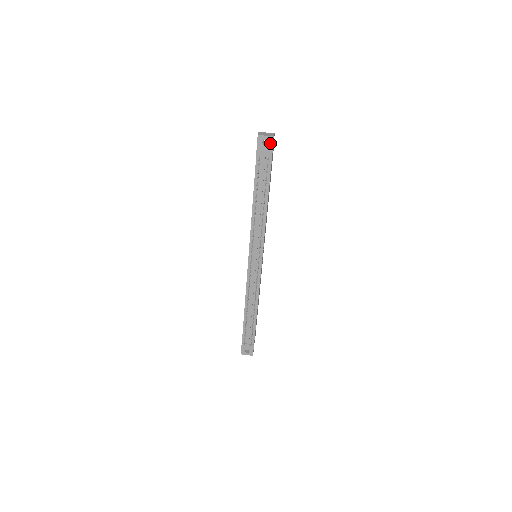
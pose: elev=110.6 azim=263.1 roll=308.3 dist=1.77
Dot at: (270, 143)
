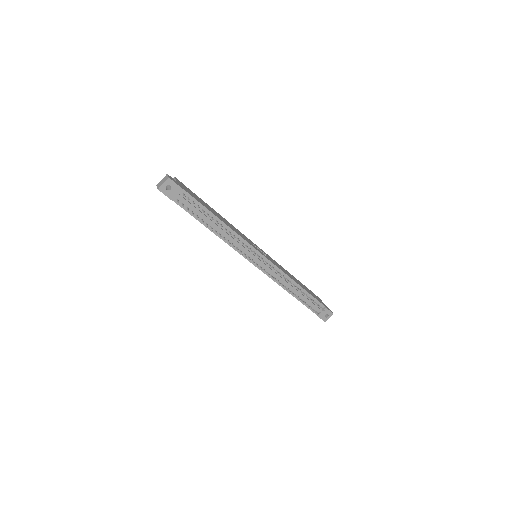
Dot at: (172, 184)
